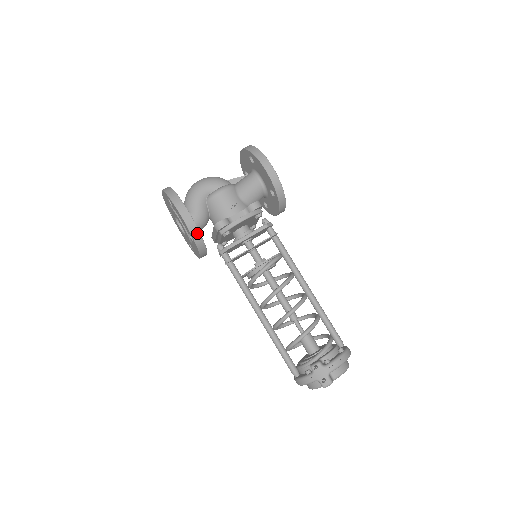
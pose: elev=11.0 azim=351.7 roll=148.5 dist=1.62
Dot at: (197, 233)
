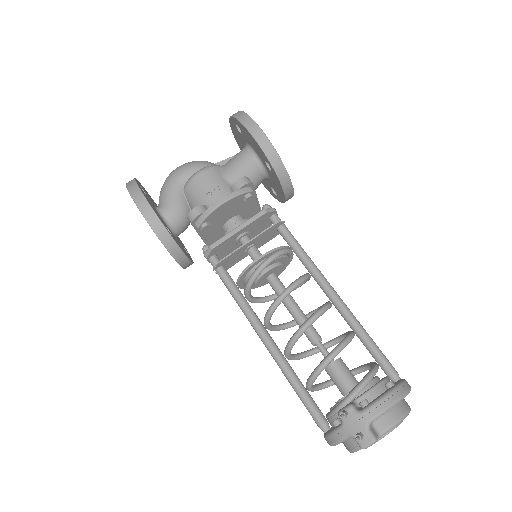
Dot at: (161, 228)
